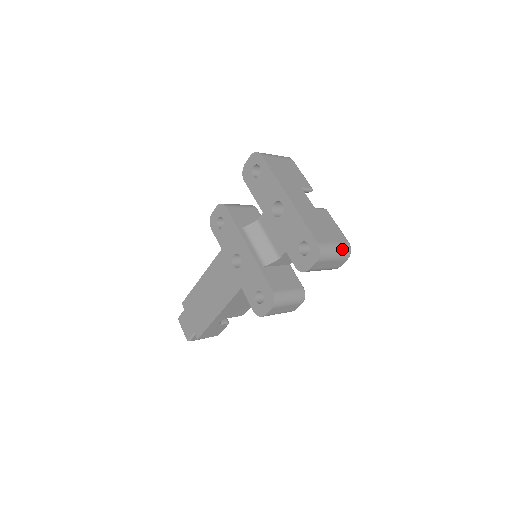
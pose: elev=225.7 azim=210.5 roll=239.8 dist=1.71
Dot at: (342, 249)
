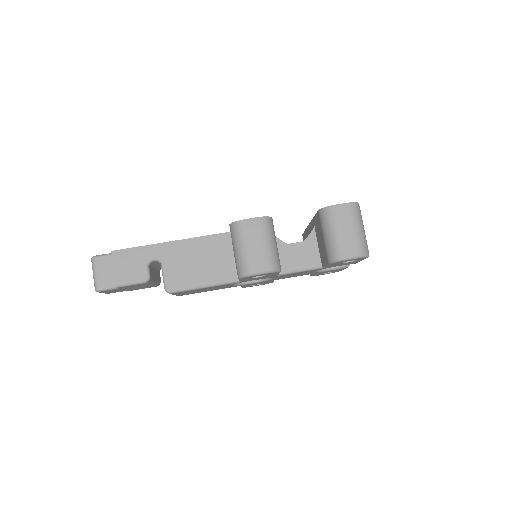
Dot at: (365, 239)
